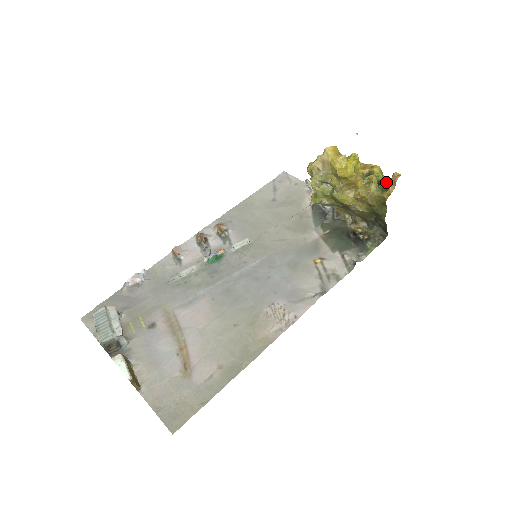
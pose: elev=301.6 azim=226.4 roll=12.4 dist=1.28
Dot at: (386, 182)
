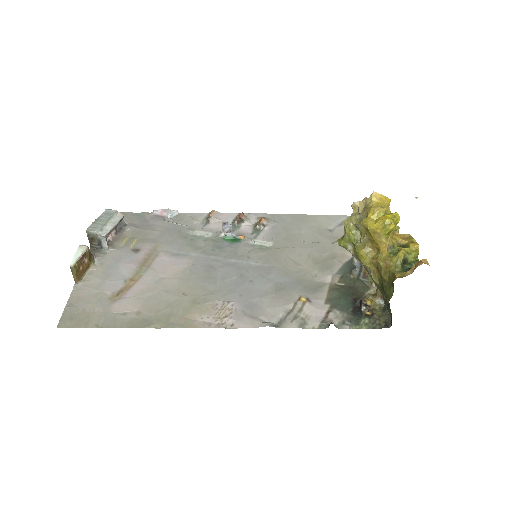
Dot at: occluded
